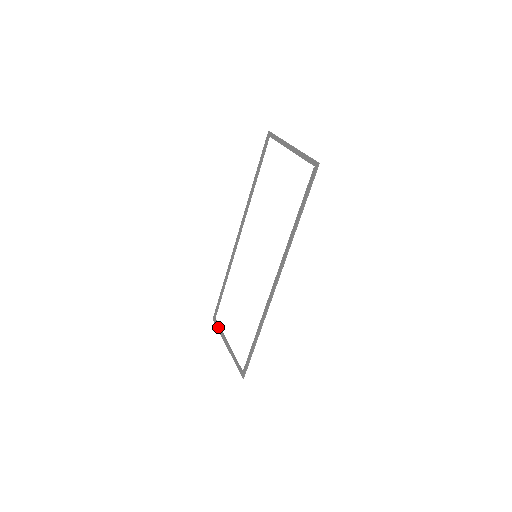
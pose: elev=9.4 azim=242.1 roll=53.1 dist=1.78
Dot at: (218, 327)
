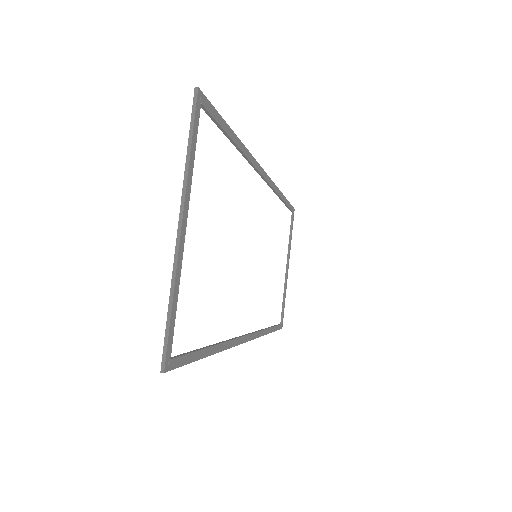
Dot at: occluded
